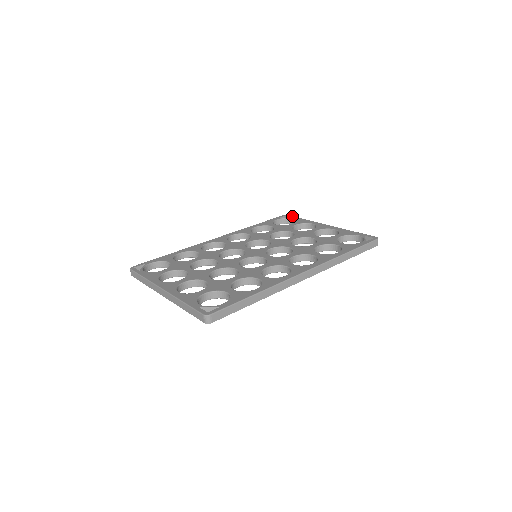
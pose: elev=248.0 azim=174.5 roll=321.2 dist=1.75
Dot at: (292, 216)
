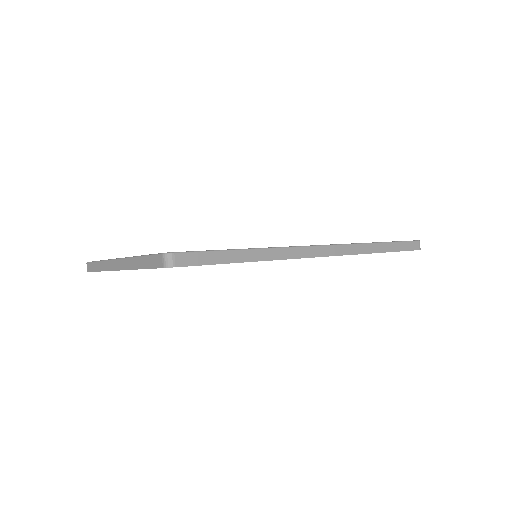
Dot at: occluded
